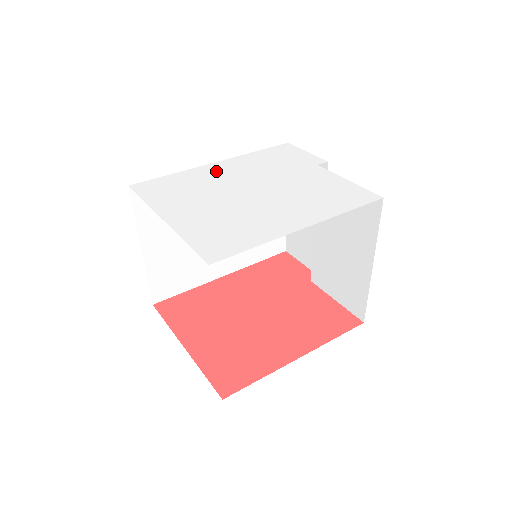
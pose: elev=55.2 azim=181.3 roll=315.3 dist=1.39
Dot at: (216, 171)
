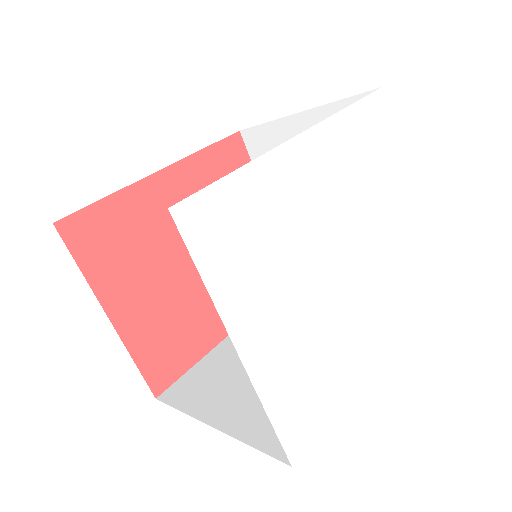
Dot at: (300, 177)
